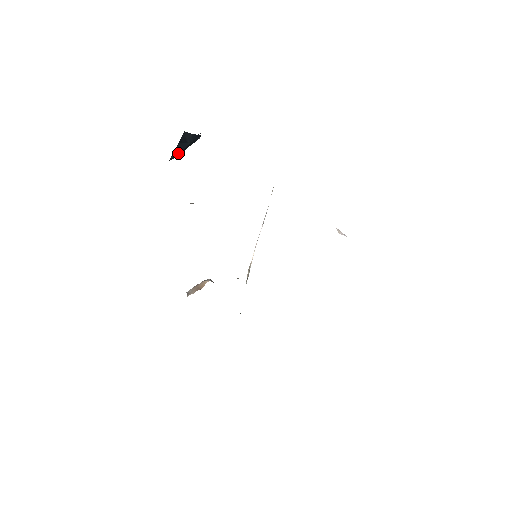
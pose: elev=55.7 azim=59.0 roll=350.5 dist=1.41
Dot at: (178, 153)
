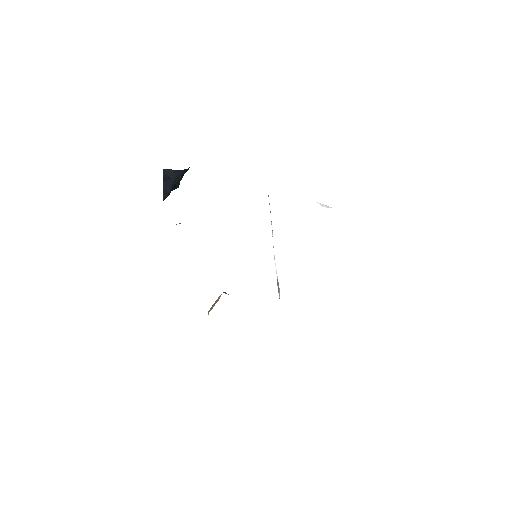
Dot at: (167, 191)
